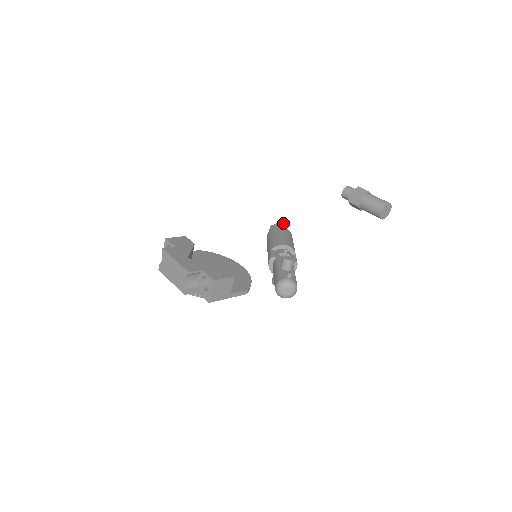
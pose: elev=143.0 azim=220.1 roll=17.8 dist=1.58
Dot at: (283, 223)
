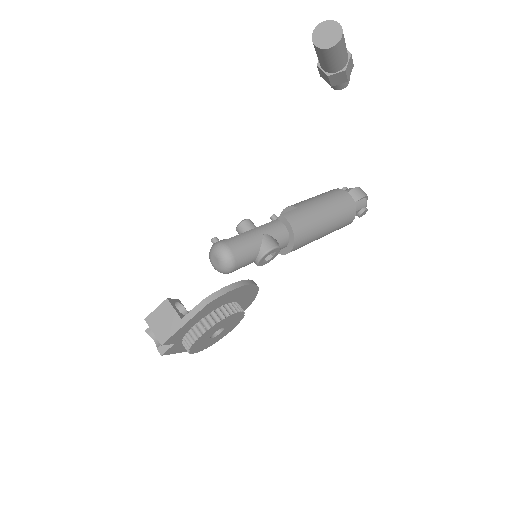
Dot at: occluded
